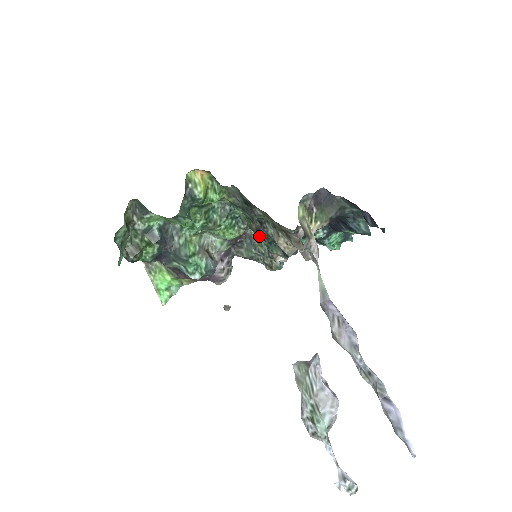
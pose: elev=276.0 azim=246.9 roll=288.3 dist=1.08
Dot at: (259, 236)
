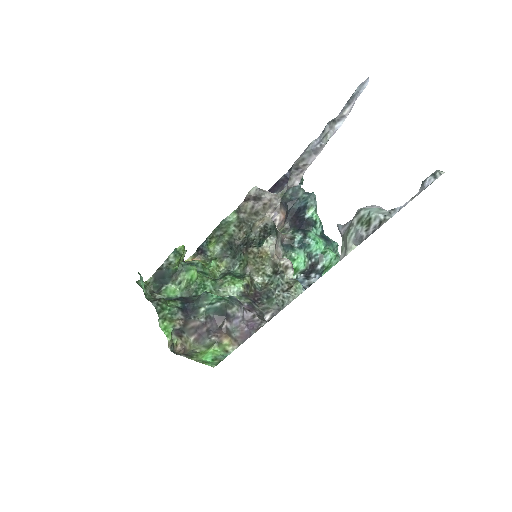
Dot at: (250, 248)
